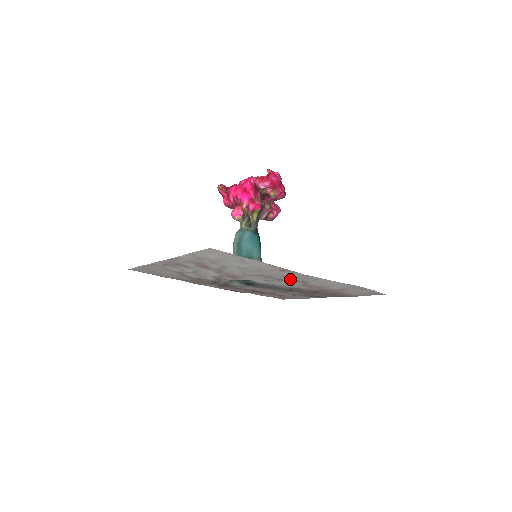
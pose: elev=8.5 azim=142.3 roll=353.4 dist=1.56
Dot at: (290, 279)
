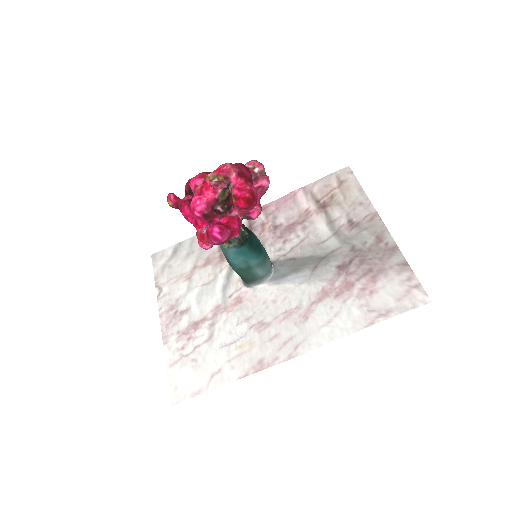
Dot at: (286, 324)
